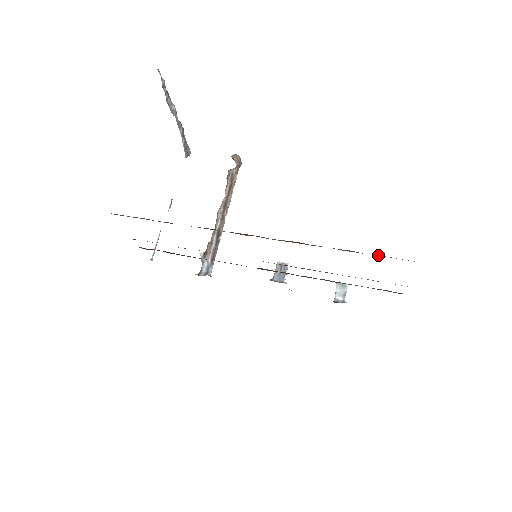
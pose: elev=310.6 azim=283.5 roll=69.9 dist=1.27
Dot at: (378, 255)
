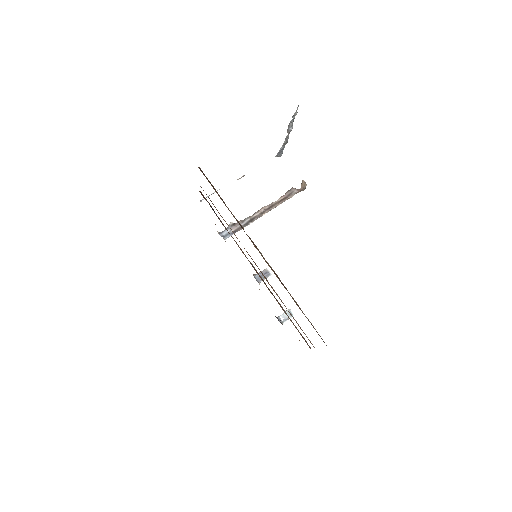
Dot at: (308, 319)
